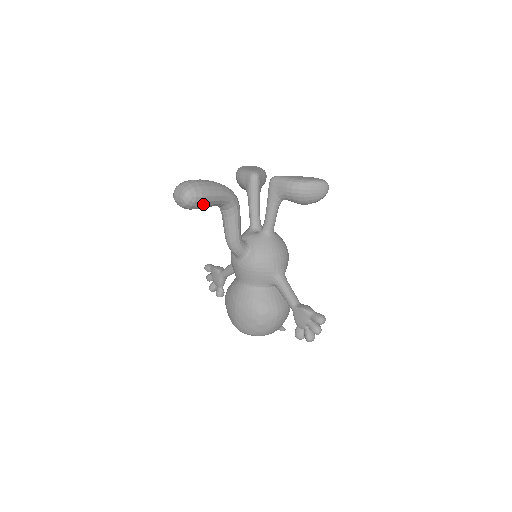
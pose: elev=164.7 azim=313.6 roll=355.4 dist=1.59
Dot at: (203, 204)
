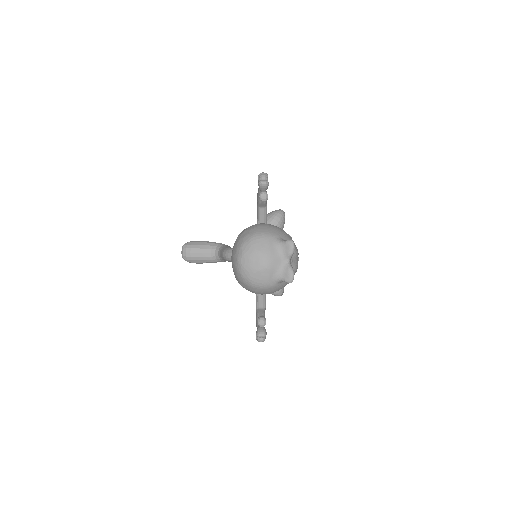
Dot at: (195, 244)
